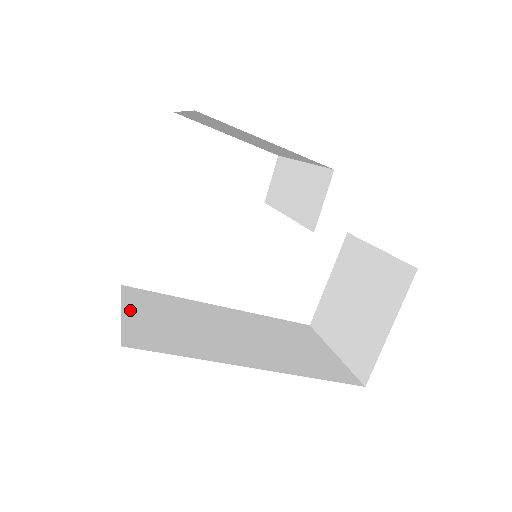
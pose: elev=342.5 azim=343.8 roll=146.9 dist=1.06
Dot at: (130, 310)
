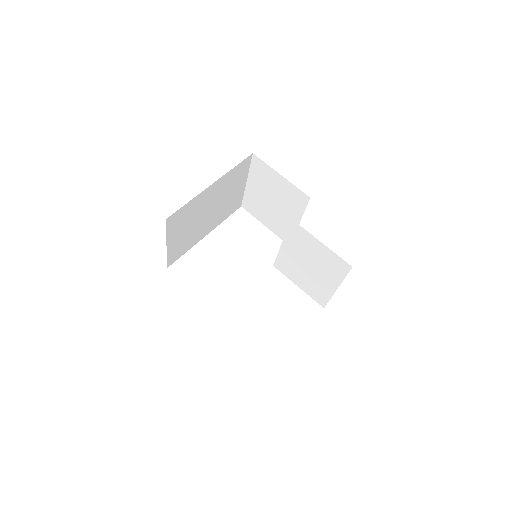
Dot at: occluded
